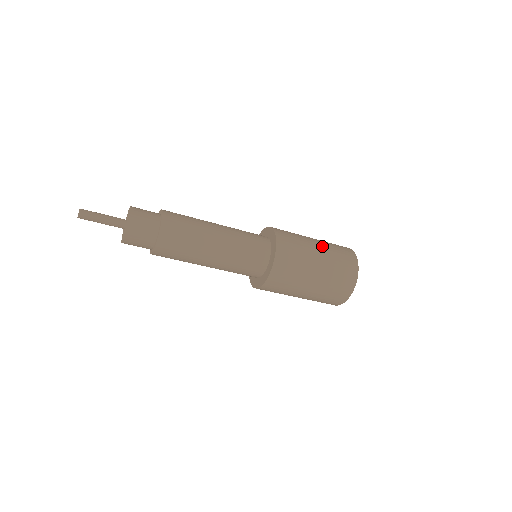
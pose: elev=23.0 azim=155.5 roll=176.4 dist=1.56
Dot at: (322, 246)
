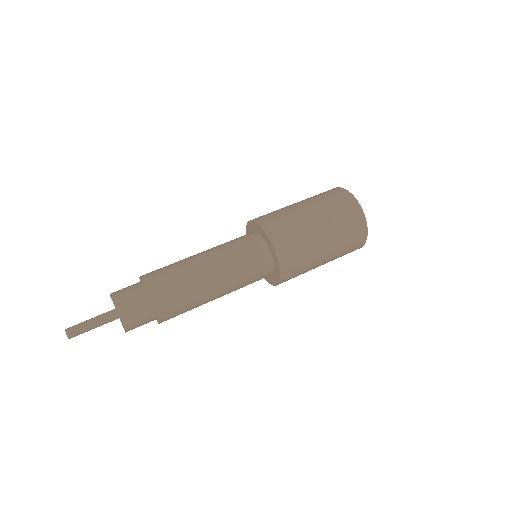
Dot at: (312, 206)
